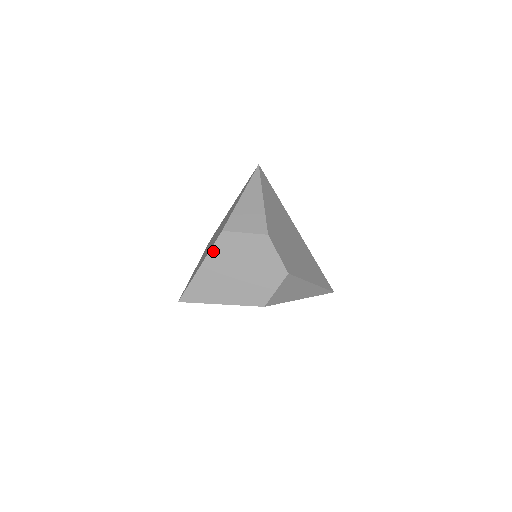
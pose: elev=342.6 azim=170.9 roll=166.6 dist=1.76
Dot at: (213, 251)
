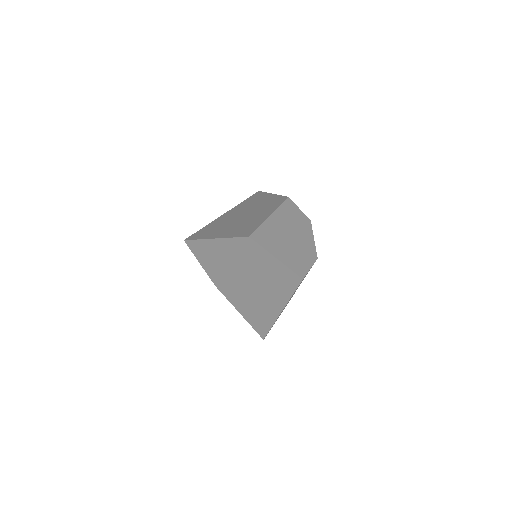
Dot at: (281, 208)
